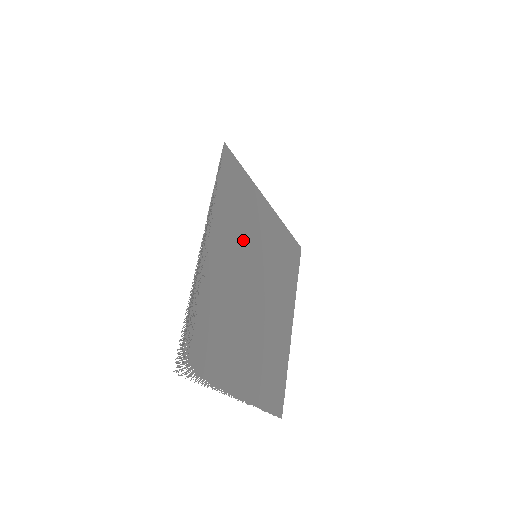
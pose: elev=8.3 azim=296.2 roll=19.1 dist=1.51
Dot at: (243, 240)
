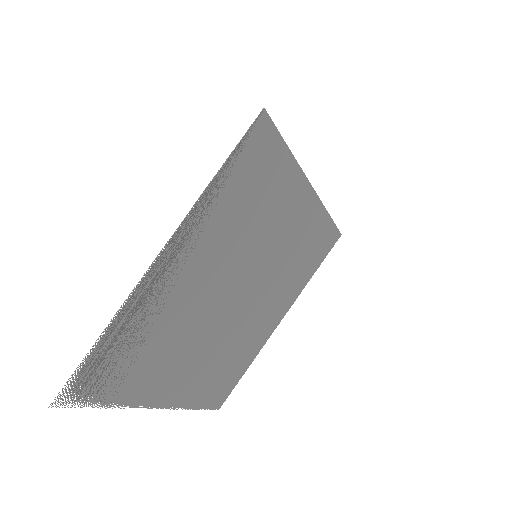
Dot at: (241, 240)
